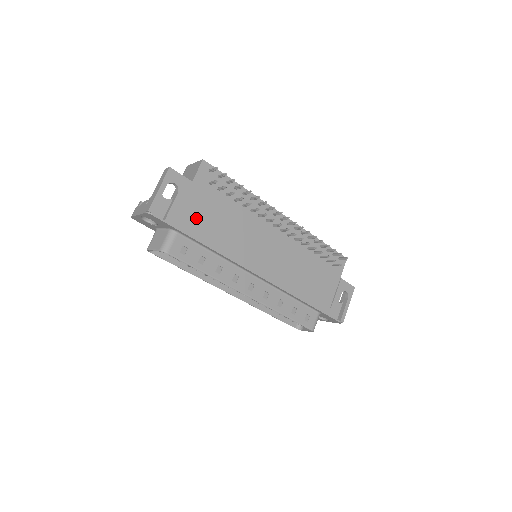
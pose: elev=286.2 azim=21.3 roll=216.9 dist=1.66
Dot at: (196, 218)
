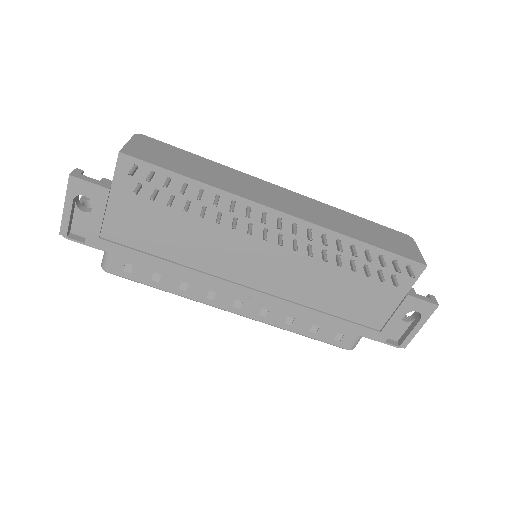
Dot at: (130, 234)
